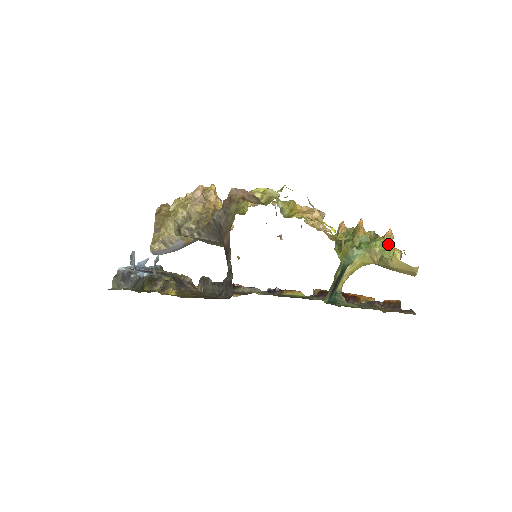
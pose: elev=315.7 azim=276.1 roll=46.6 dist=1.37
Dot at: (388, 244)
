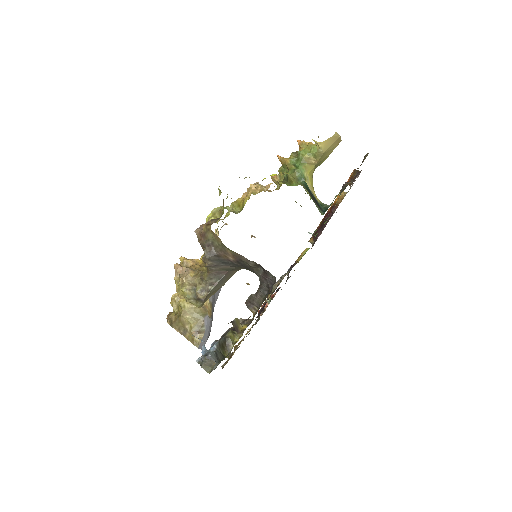
Dot at: (307, 146)
